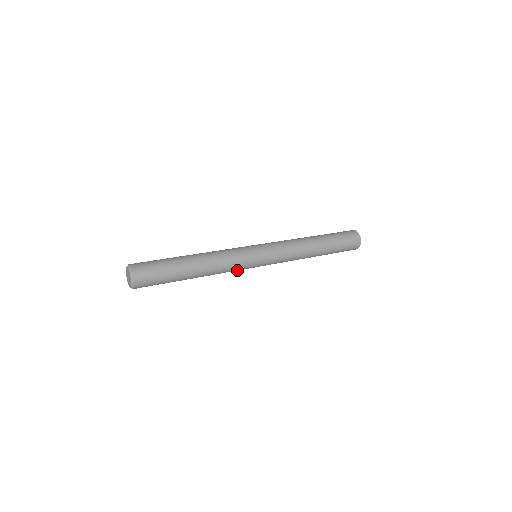
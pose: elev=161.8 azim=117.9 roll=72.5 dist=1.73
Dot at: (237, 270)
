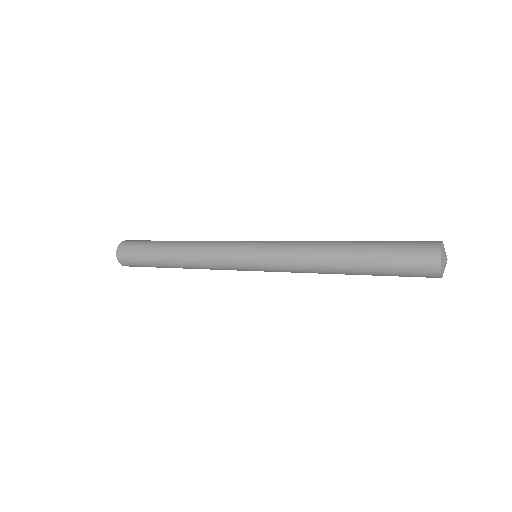
Dot at: occluded
